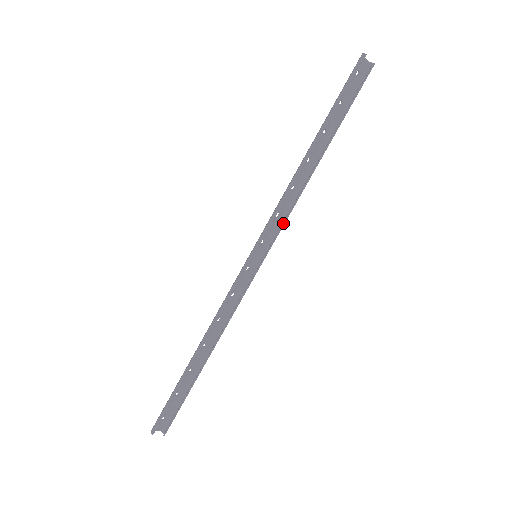
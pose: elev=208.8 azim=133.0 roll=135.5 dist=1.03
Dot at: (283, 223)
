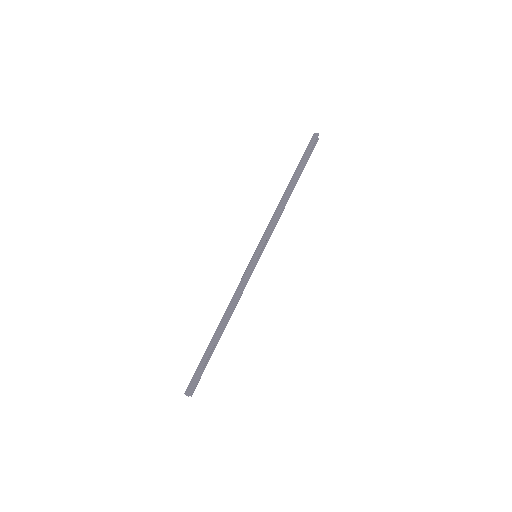
Dot at: (271, 234)
